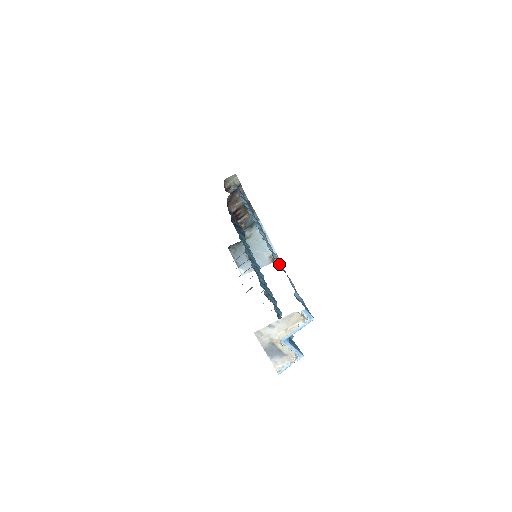
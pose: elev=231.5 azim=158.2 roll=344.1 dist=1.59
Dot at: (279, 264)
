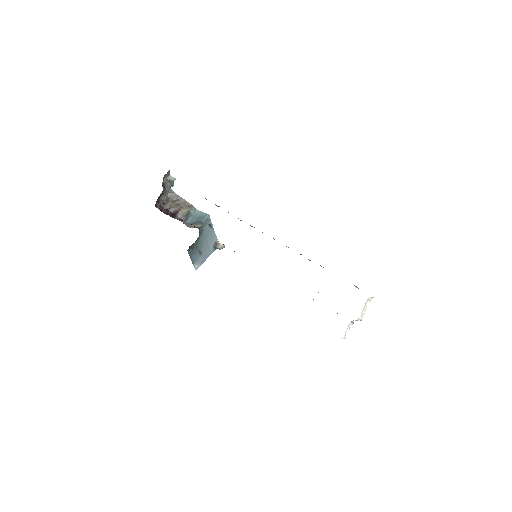
Dot at: occluded
